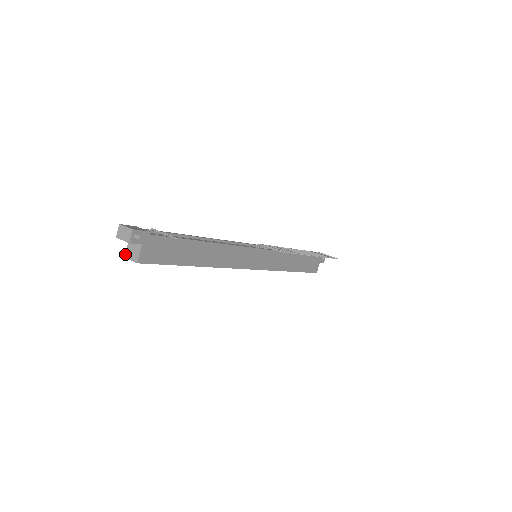
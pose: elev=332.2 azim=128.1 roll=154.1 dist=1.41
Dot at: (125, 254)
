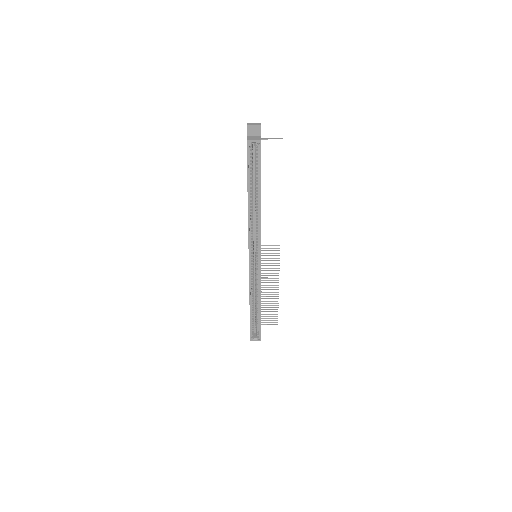
Dot at: (247, 139)
